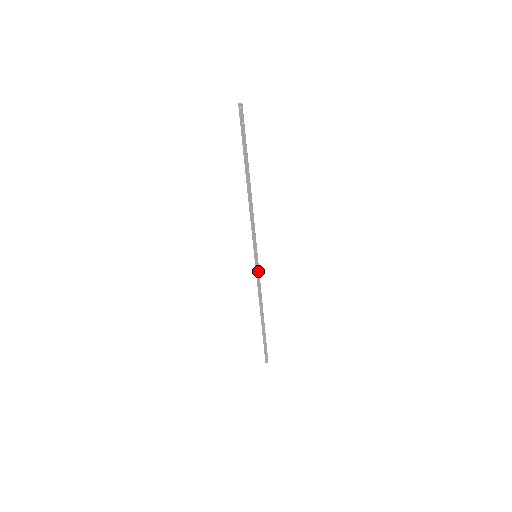
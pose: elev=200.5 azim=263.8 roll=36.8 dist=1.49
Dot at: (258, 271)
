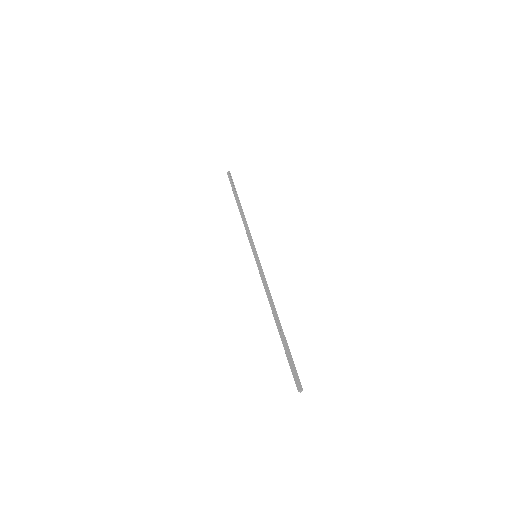
Dot at: (260, 268)
